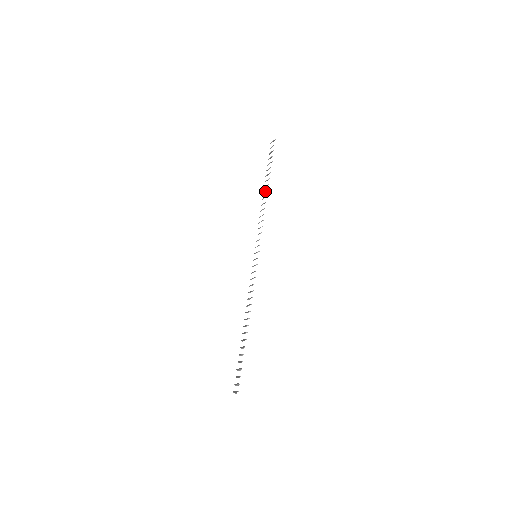
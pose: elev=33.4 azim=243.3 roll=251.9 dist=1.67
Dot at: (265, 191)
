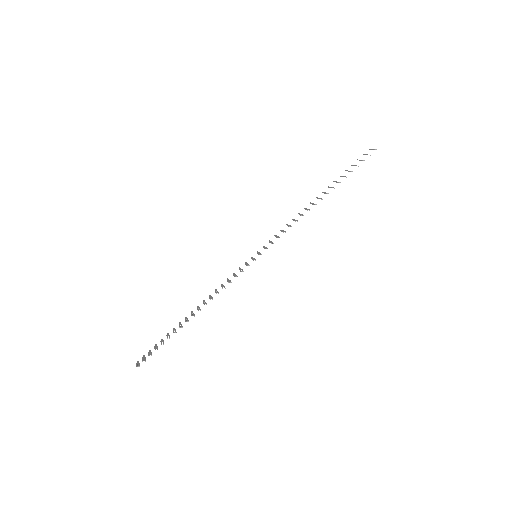
Dot at: (319, 198)
